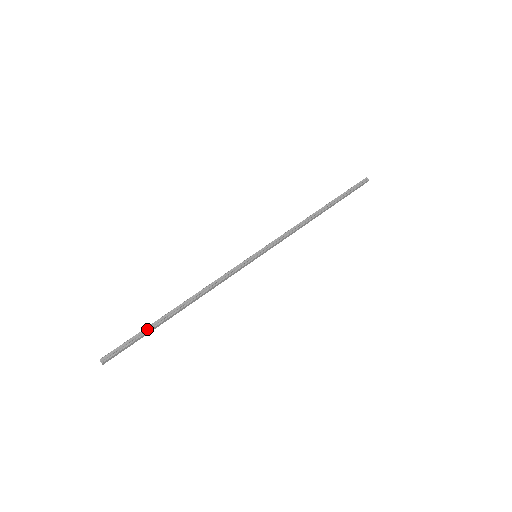
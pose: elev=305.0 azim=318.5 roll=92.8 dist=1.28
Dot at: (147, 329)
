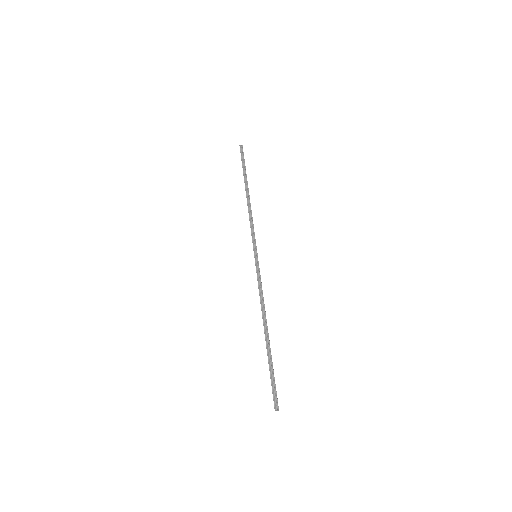
Dot at: (270, 363)
